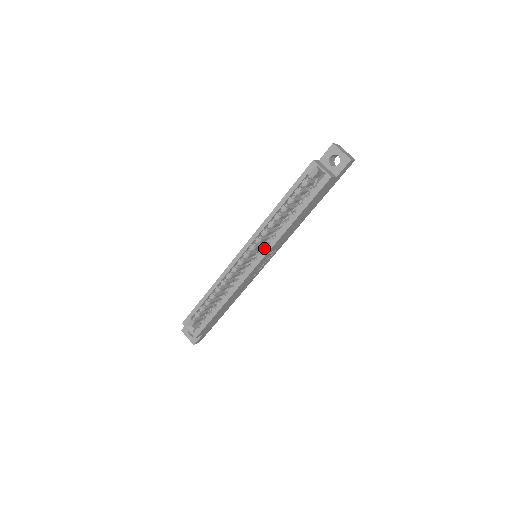
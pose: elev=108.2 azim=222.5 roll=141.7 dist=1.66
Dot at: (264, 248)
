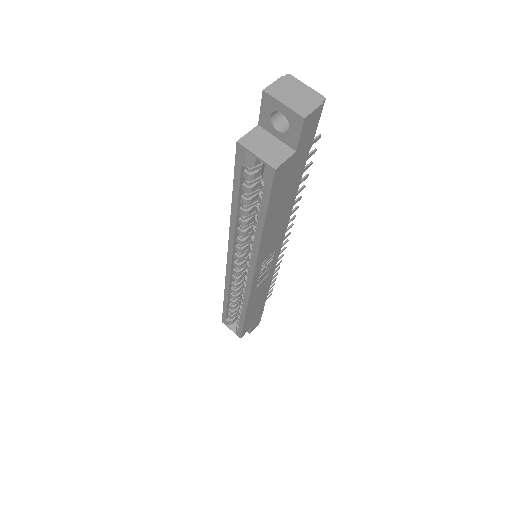
Dot at: (249, 261)
